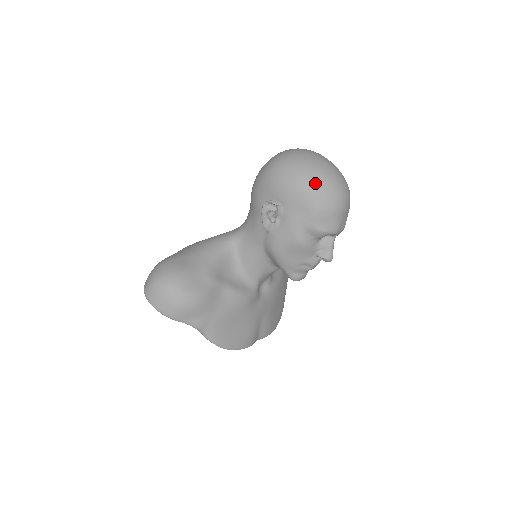
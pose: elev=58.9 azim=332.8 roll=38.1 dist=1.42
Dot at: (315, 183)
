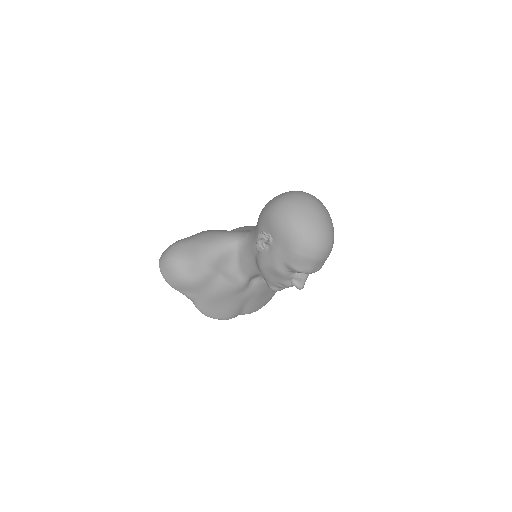
Dot at: (300, 234)
